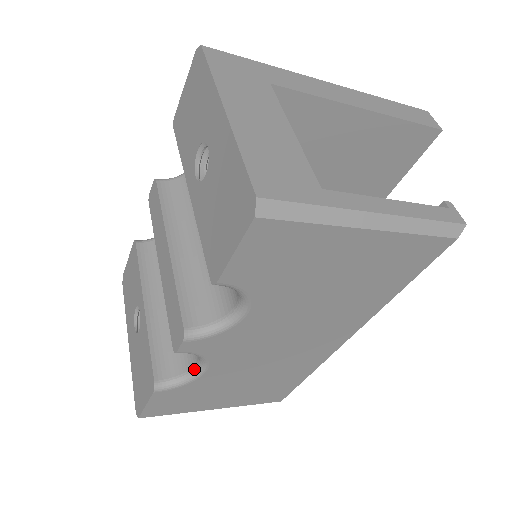
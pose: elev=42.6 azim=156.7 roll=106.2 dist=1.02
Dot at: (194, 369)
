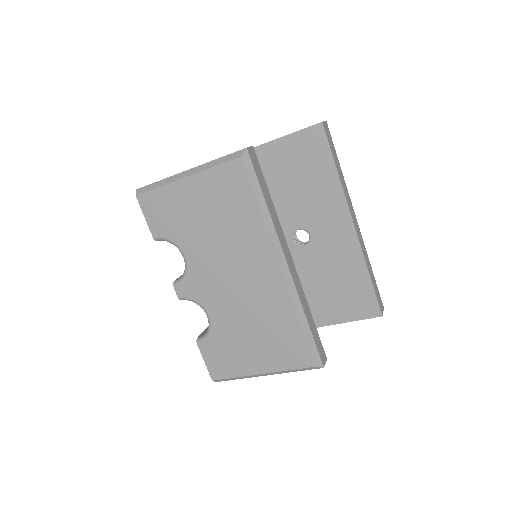
Dot at: (208, 321)
